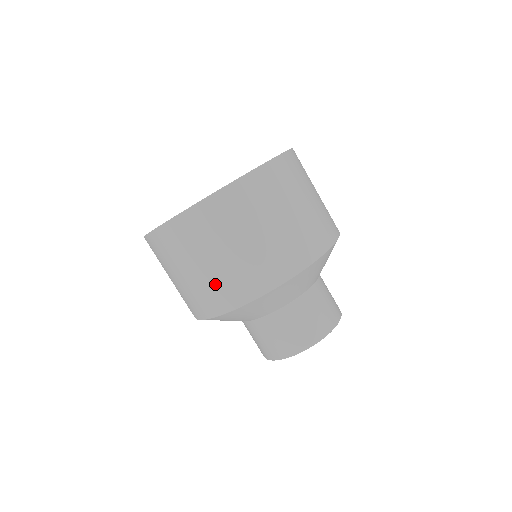
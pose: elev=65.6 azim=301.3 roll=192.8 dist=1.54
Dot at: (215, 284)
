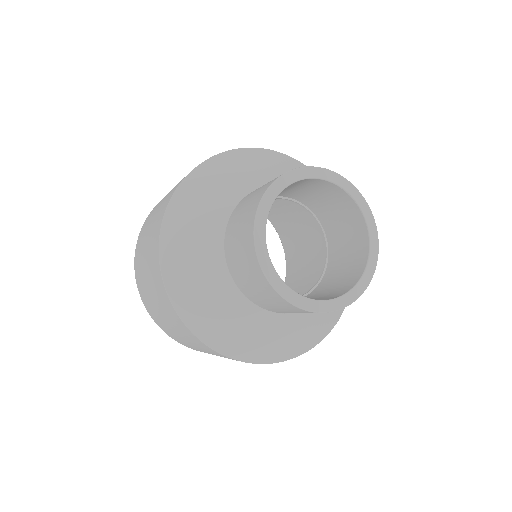
Dot at: (152, 235)
